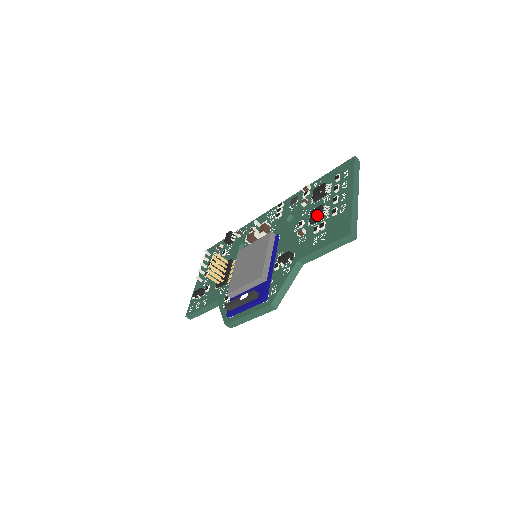
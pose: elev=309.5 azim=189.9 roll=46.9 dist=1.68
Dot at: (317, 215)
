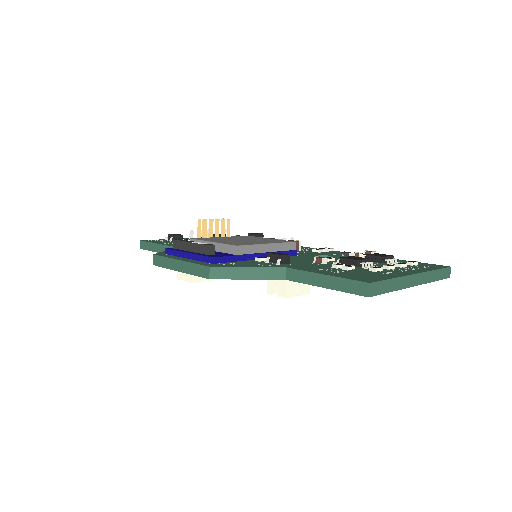
Dot at: (355, 258)
